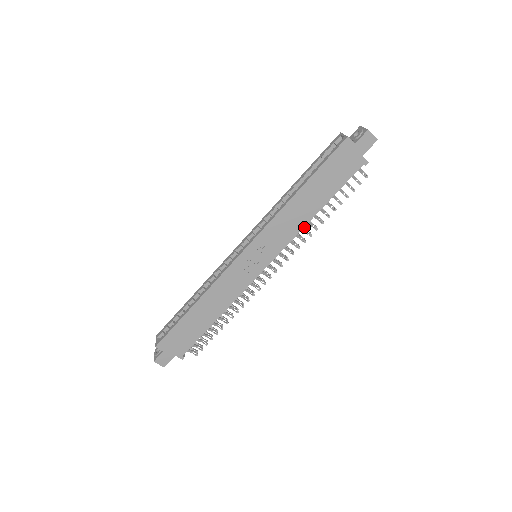
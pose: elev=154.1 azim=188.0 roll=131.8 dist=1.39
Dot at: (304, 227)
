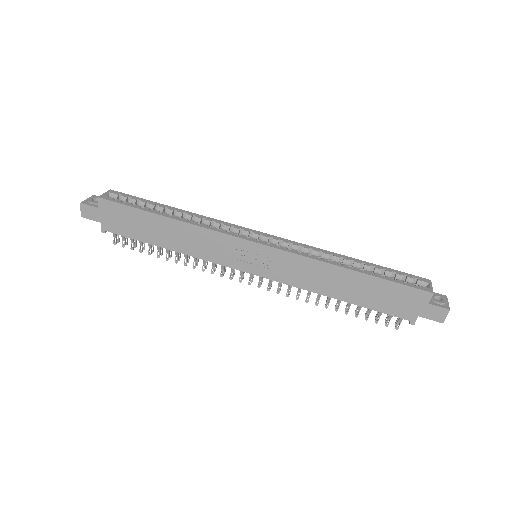
Dot at: occluded
